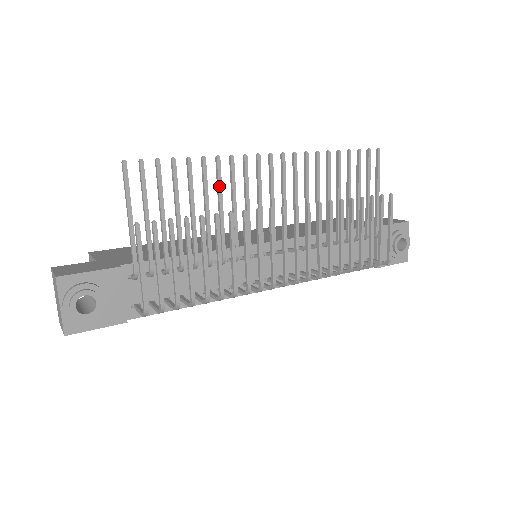
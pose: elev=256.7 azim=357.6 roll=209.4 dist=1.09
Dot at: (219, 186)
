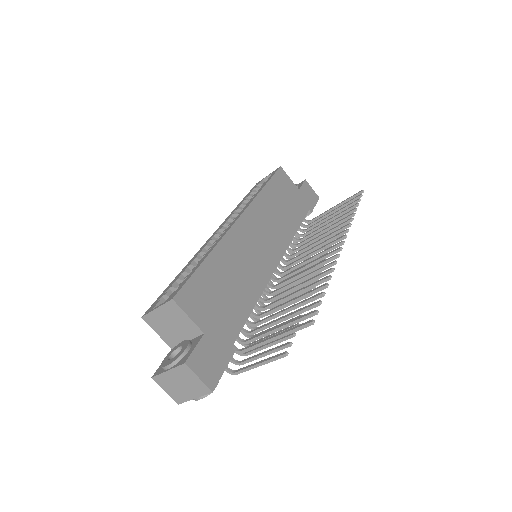
Dot at: occluded
